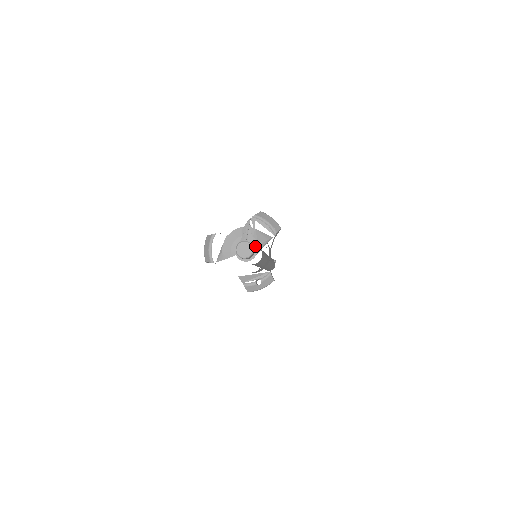
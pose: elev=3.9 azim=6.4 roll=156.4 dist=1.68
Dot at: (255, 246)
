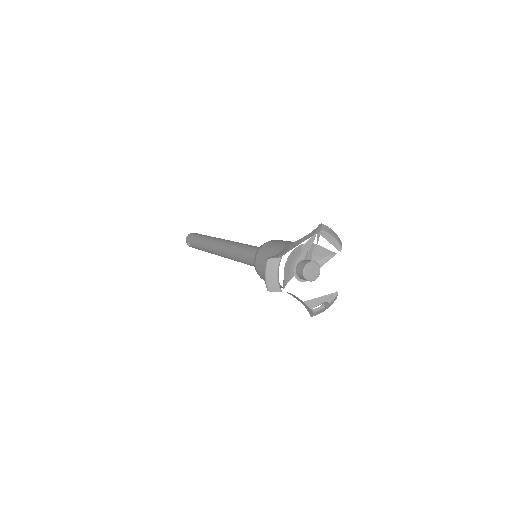
Dot at: occluded
